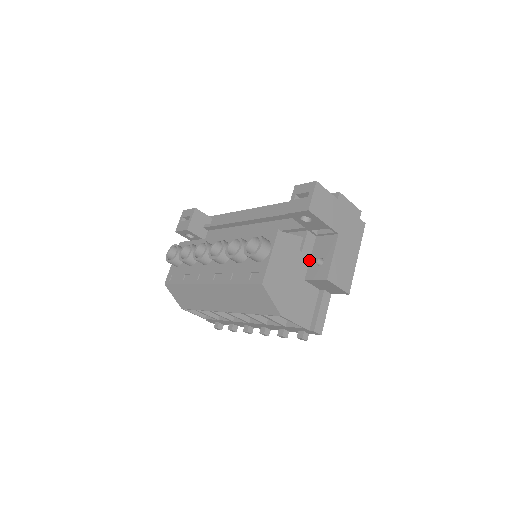
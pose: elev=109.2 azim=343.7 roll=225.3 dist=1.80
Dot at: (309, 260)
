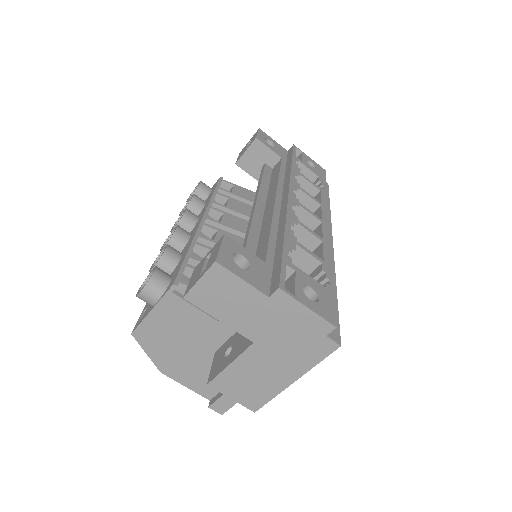
Dot at: (232, 334)
